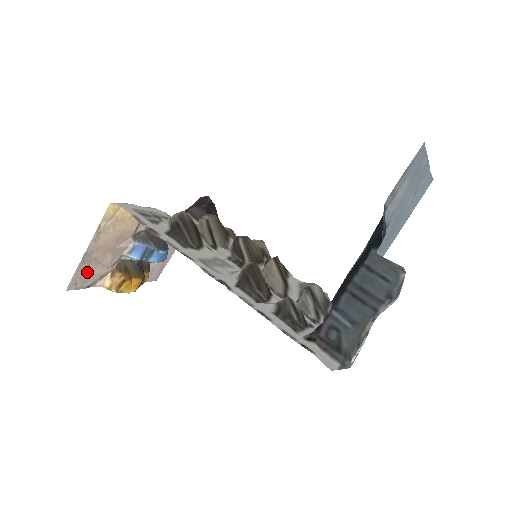
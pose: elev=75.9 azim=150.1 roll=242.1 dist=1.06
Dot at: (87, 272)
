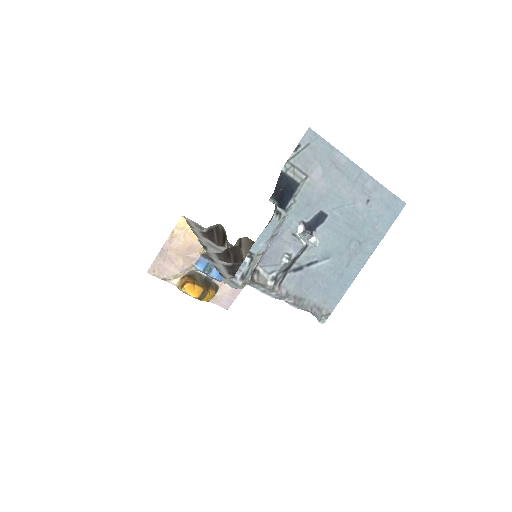
Dot at: (163, 266)
